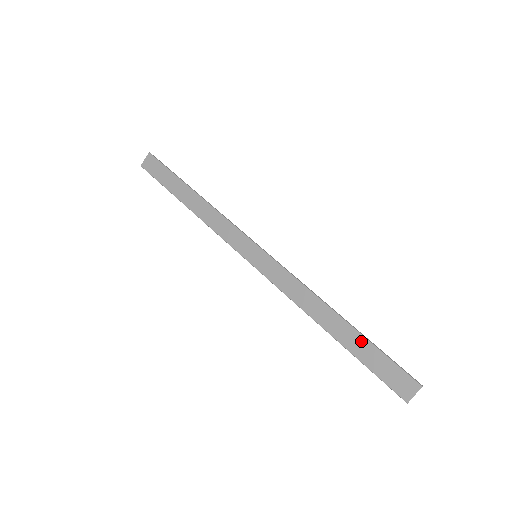
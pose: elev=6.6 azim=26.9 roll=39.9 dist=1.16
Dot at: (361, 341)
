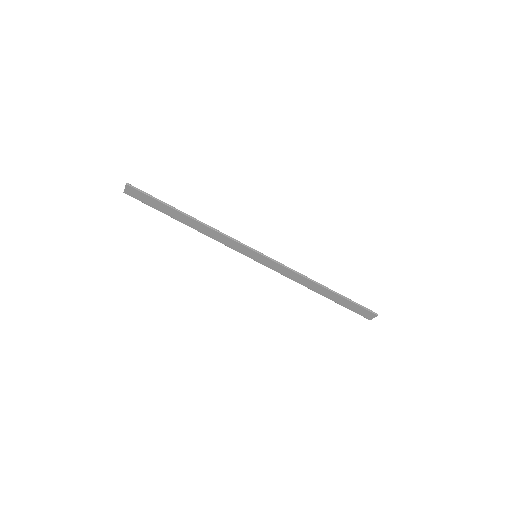
Dot at: (340, 298)
